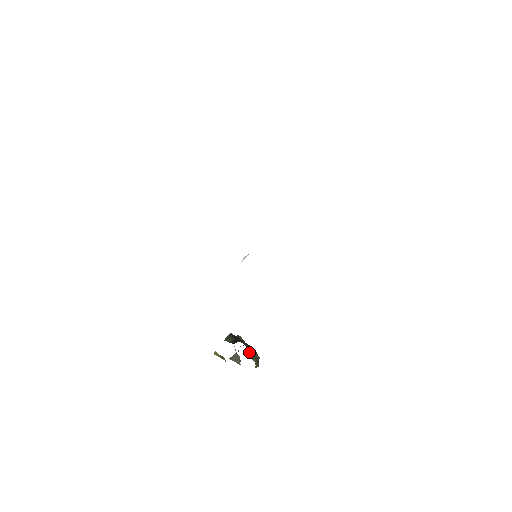
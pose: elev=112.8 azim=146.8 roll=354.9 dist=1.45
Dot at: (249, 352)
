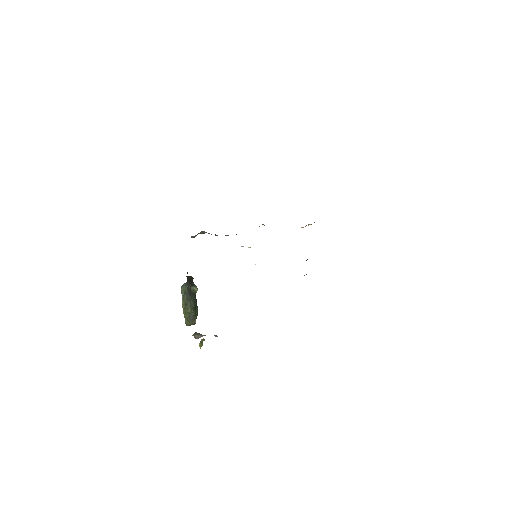
Dot at: (183, 288)
